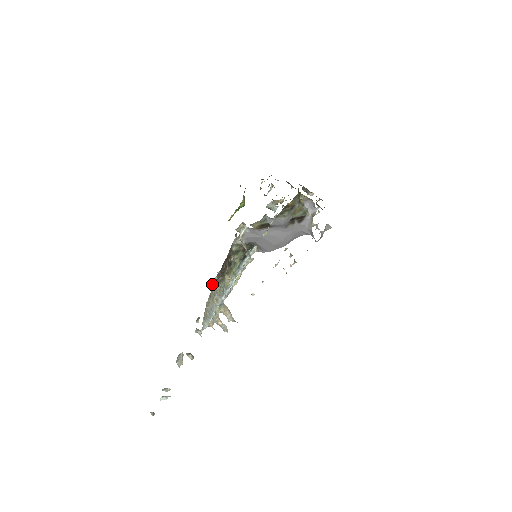
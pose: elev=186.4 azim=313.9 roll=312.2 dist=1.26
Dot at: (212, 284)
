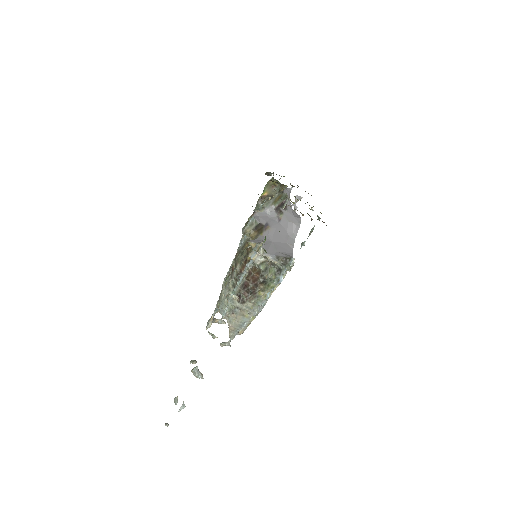
Dot at: (229, 303)
